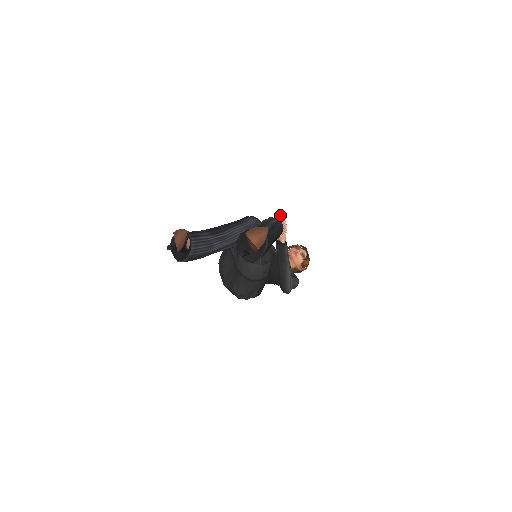
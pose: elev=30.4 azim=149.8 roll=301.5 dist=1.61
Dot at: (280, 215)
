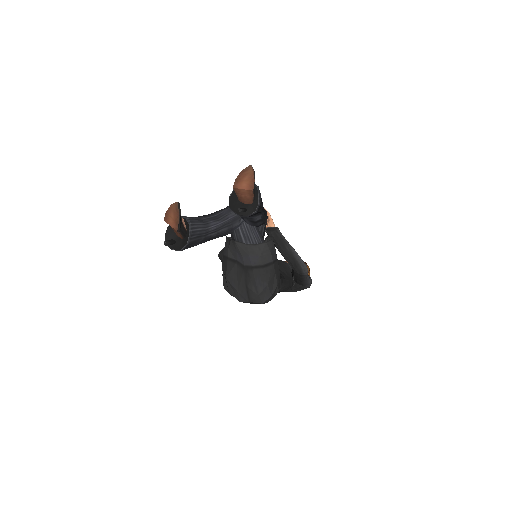
Dot at: occluded
